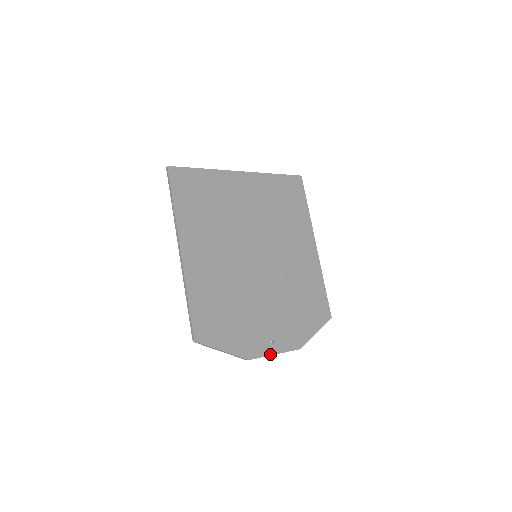
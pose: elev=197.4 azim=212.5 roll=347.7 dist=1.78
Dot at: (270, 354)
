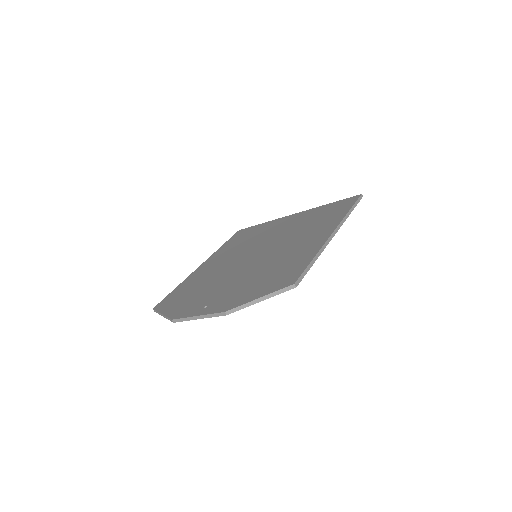
Dot at: (193, 316)
